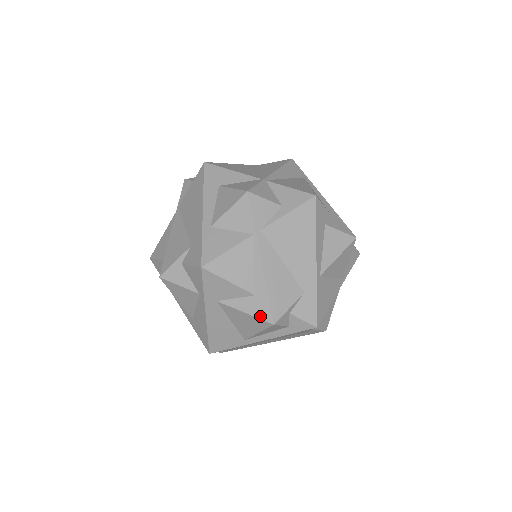
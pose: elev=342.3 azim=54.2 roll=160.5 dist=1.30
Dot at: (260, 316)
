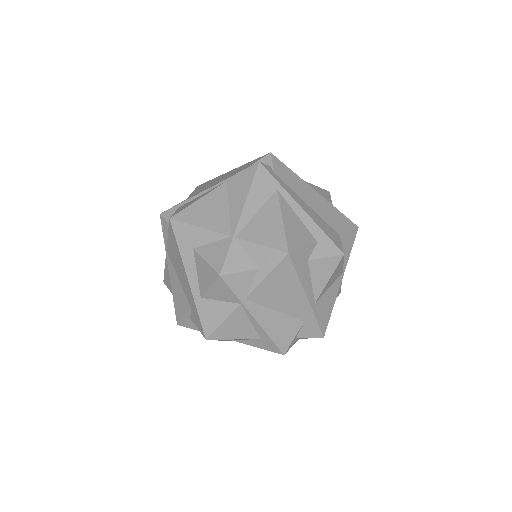
Dot at: (271, 350)
